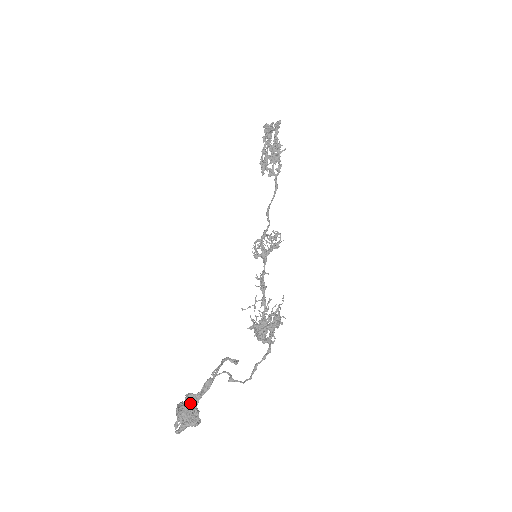
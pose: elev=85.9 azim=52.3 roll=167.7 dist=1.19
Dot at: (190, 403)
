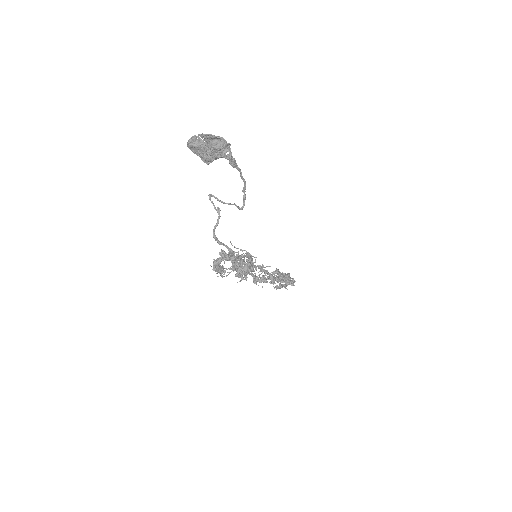
Dot at: (218, 153)
